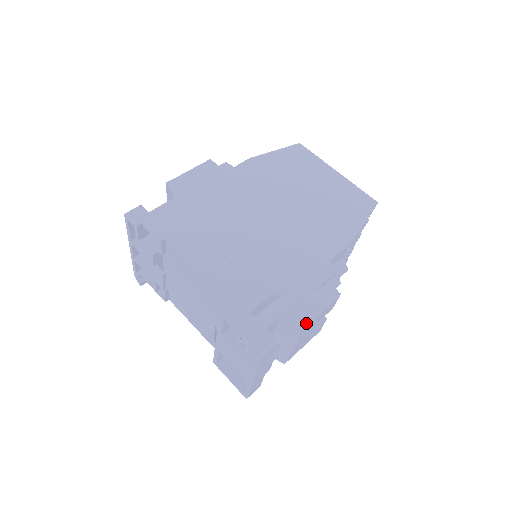
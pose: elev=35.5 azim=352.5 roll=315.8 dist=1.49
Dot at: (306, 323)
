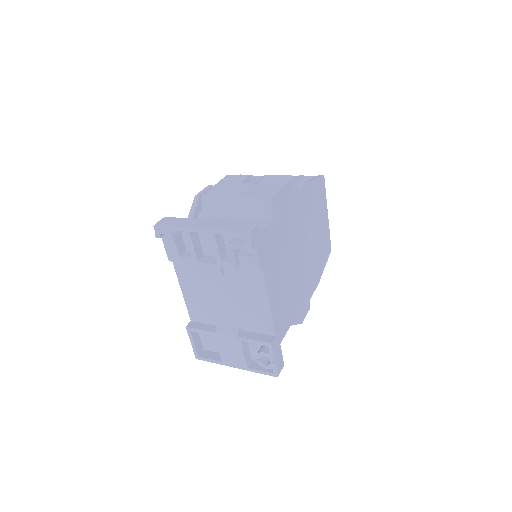
Dot at: occluded
